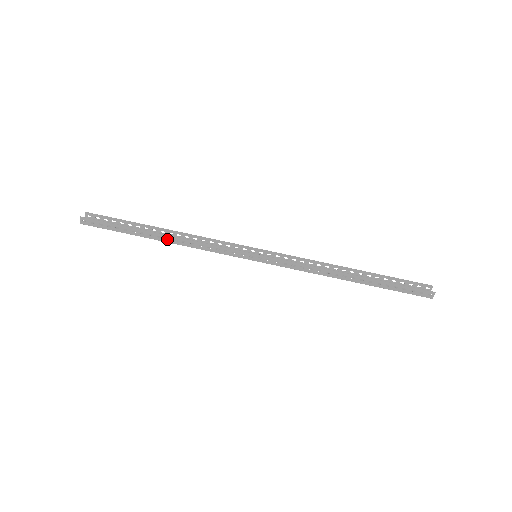
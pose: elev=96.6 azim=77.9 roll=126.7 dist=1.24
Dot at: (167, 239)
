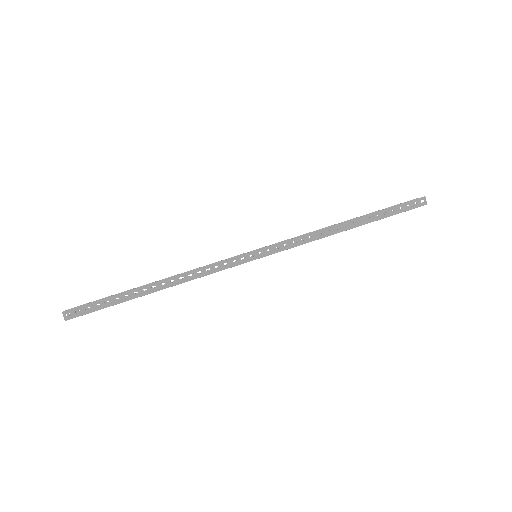
Dot at: (163, 285)
